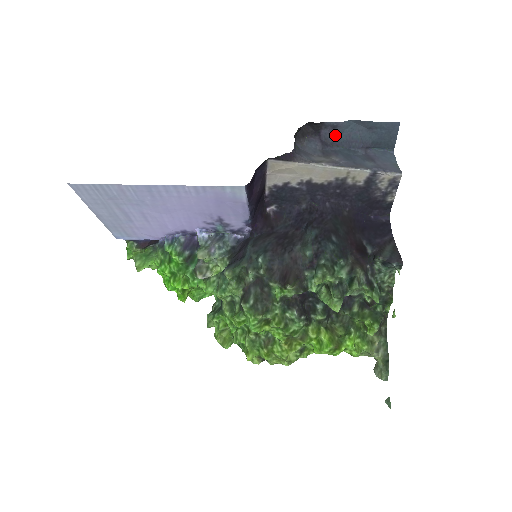
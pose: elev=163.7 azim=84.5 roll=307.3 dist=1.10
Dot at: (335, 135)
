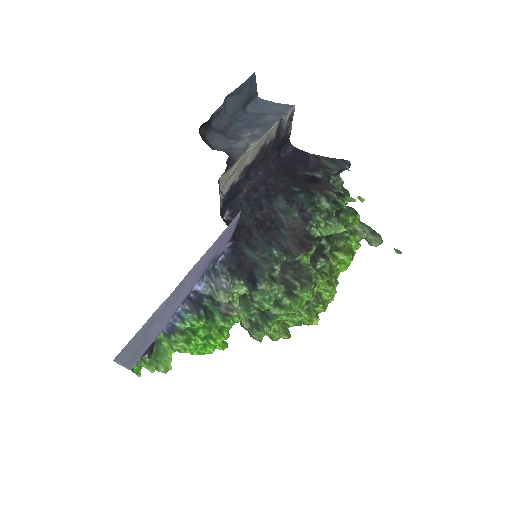
Dot at: (222, 119)
